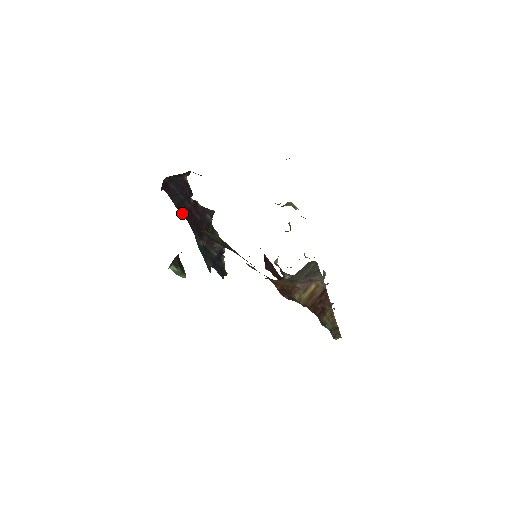
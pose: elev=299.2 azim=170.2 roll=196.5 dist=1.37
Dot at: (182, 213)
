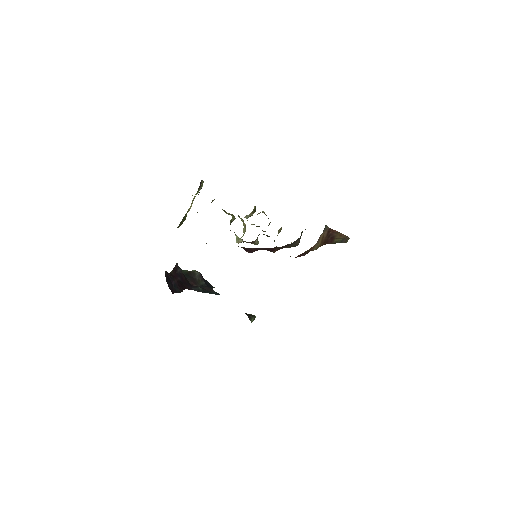
Dot at: (182, 290)
